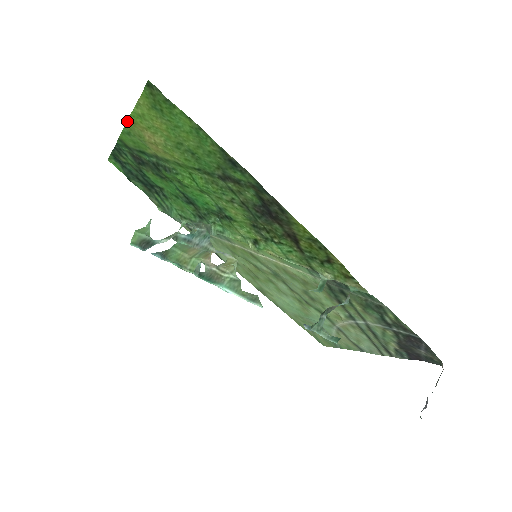
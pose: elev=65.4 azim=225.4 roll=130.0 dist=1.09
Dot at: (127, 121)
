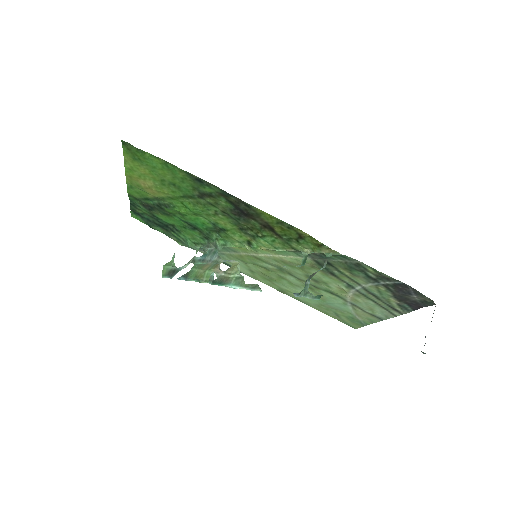
Dot at: (126, 177)
